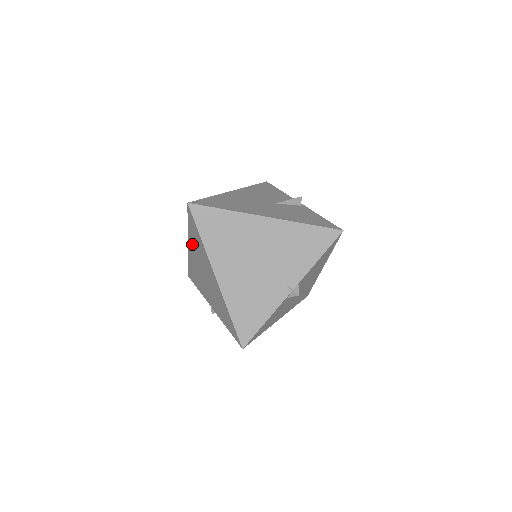
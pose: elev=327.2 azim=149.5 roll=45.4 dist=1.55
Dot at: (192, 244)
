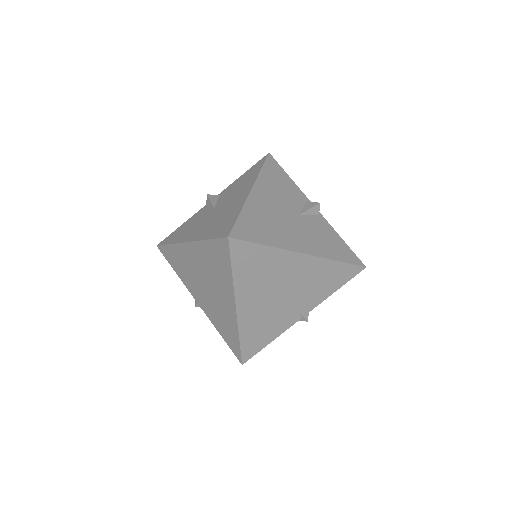
Dot at: (201, 253)
